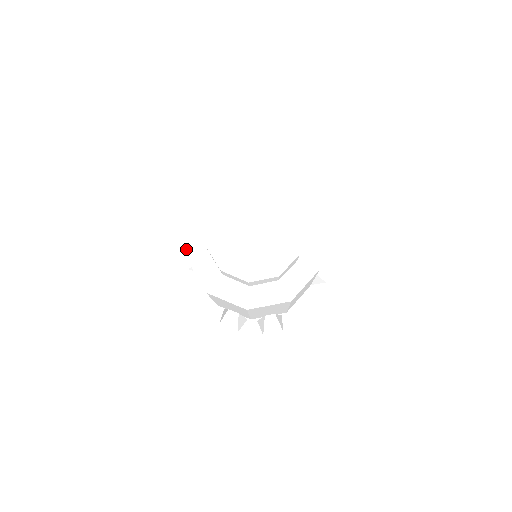
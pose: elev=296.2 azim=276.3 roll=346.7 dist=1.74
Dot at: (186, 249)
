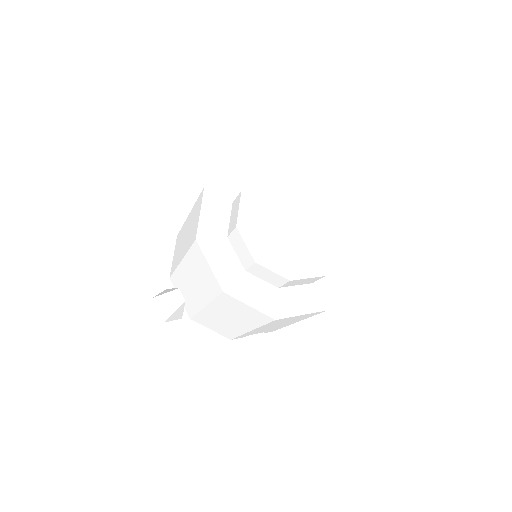
Dot at: (218, 283)
